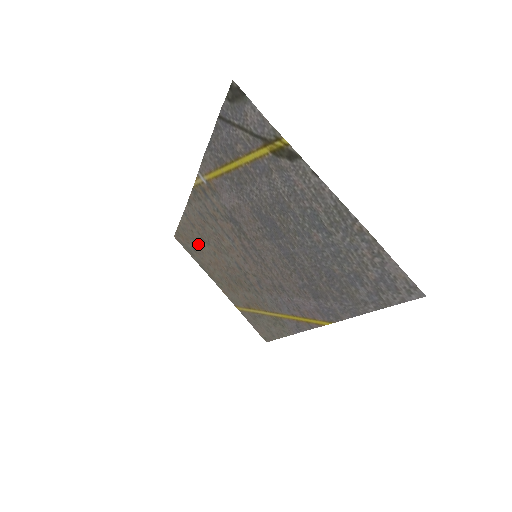
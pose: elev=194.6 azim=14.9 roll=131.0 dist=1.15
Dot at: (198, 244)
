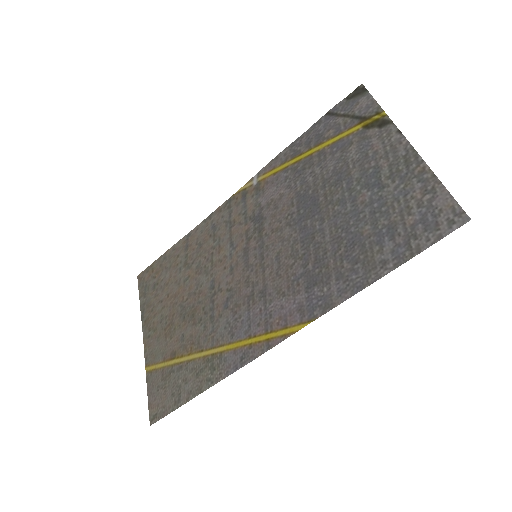
Dot at: (170, 273)
